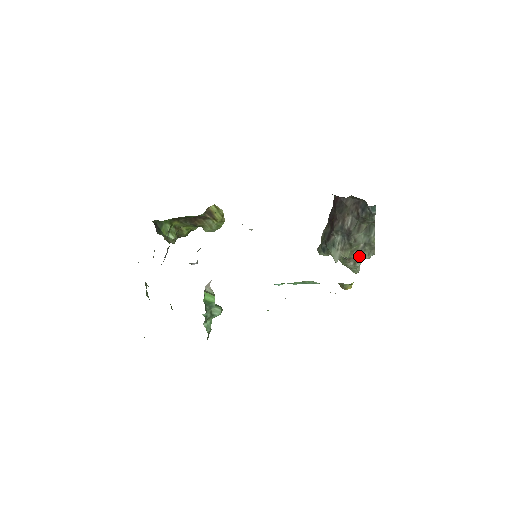
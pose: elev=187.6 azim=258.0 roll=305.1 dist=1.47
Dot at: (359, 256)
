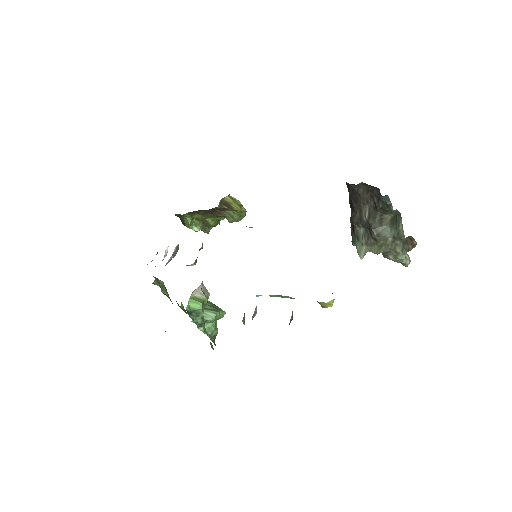
Dot at: (391, 251)
